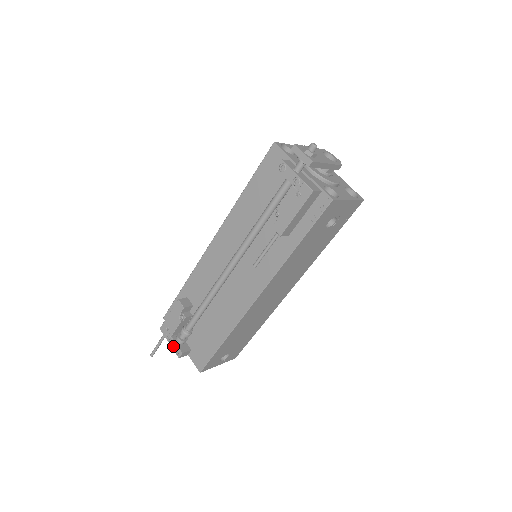
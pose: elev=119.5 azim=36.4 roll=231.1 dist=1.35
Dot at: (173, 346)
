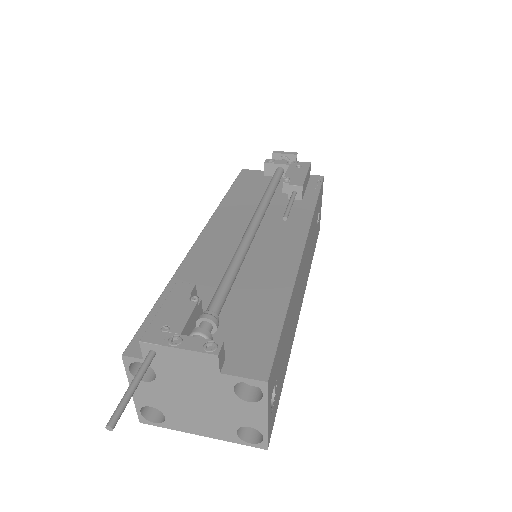
Dot at: (192, 345)
